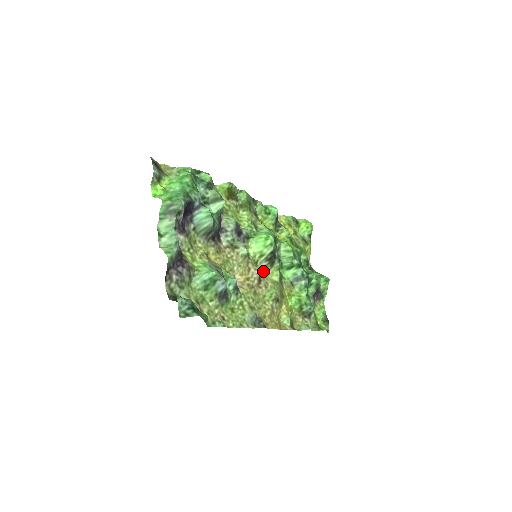
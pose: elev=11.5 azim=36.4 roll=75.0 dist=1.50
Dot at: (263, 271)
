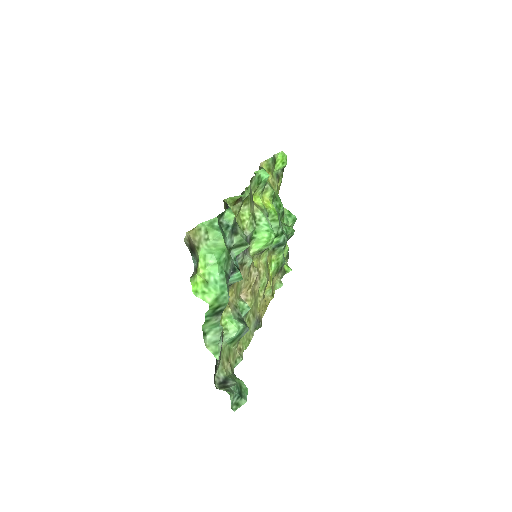
Dot at: (257, 260)
